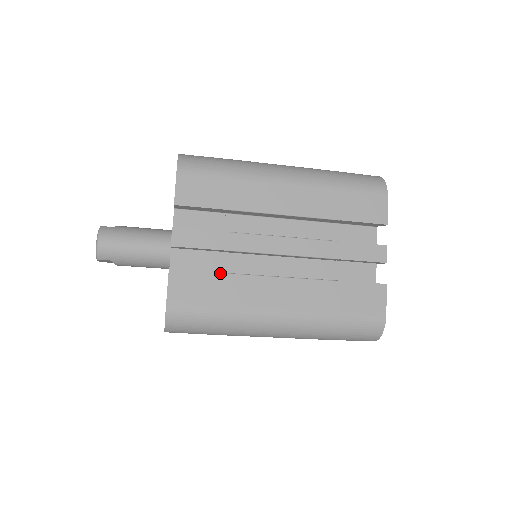
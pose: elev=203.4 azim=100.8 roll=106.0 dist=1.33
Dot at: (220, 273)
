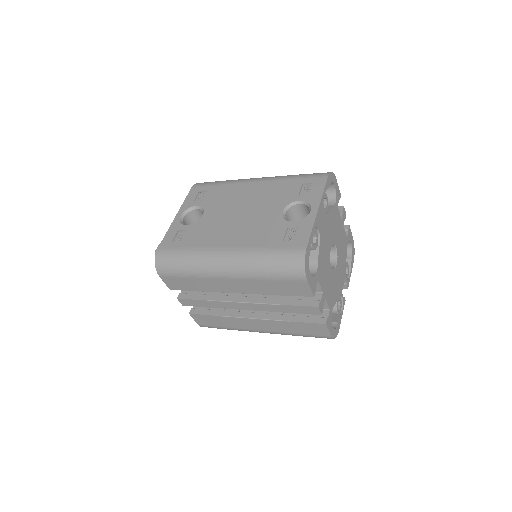
Dot at: (215, 316)
